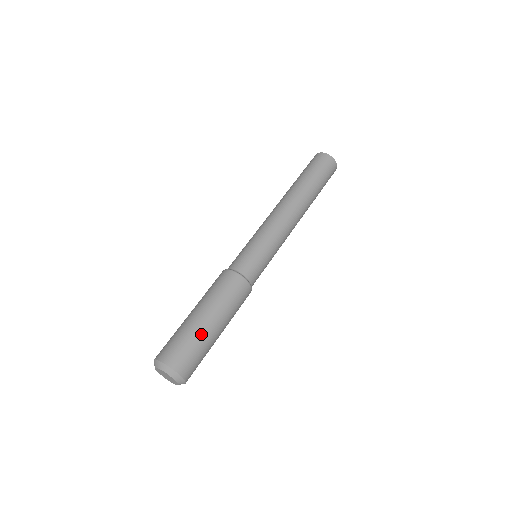
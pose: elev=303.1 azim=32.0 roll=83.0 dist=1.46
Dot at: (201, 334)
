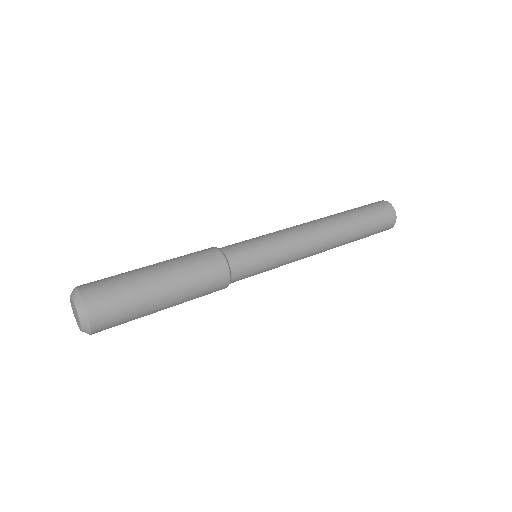
Dot at: (136, 276)
